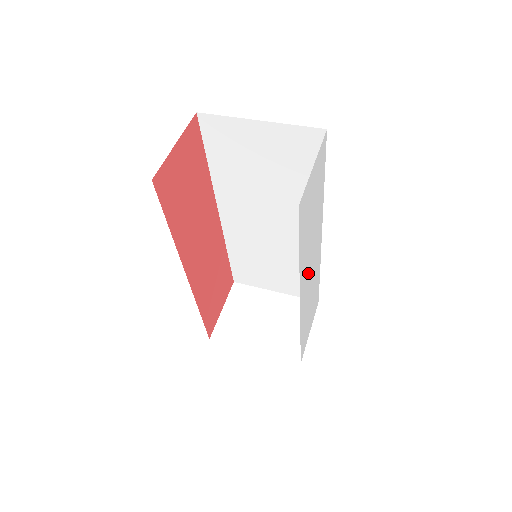
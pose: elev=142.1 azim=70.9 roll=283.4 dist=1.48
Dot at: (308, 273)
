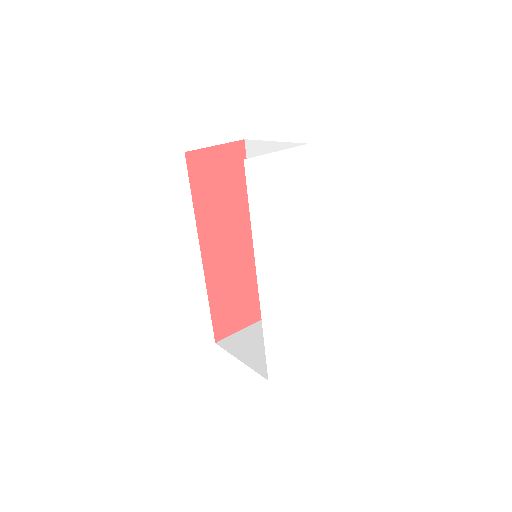
Dot at: (279, 266)
